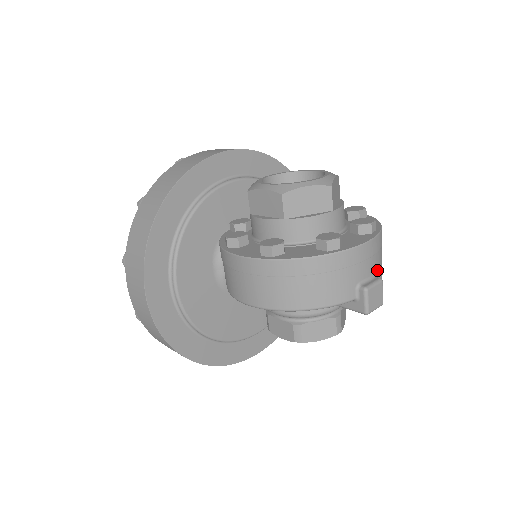
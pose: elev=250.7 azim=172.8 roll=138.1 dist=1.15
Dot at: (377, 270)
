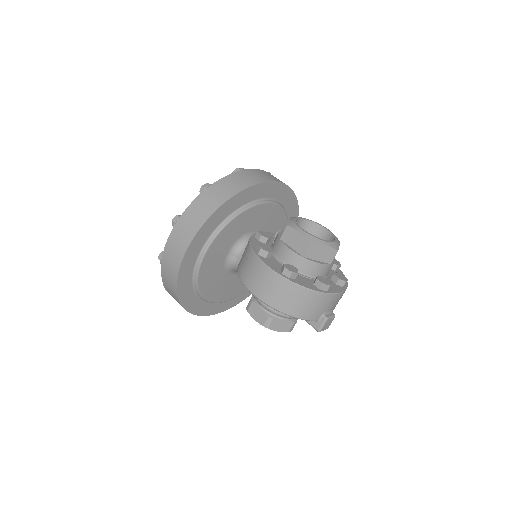
Dot at: (334, 308)
